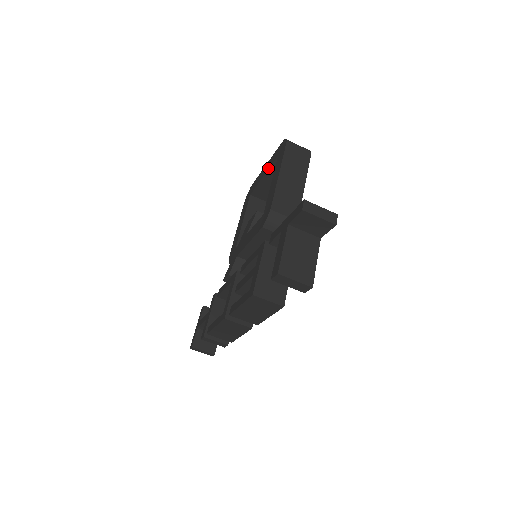
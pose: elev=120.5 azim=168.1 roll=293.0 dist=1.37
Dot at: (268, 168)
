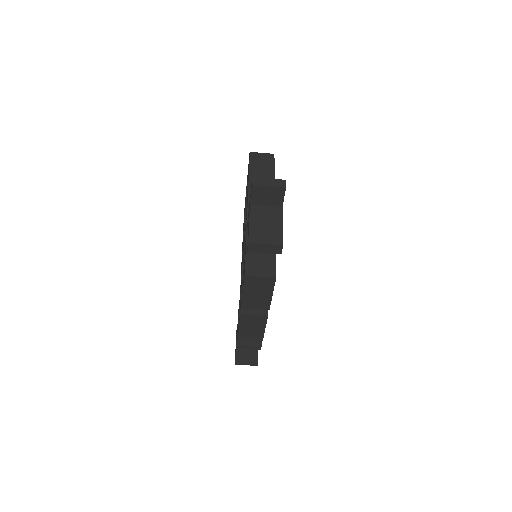
Dot at: (247, 183)
